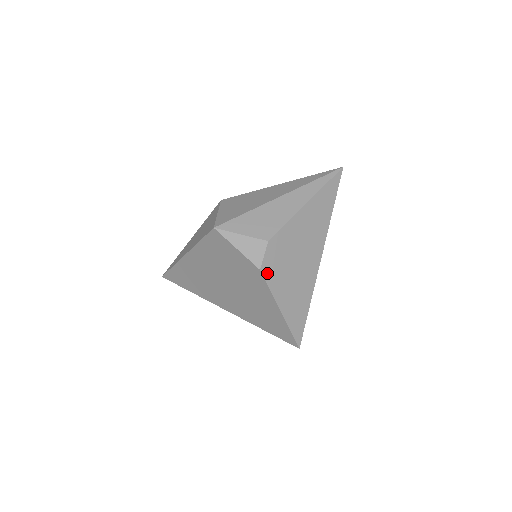
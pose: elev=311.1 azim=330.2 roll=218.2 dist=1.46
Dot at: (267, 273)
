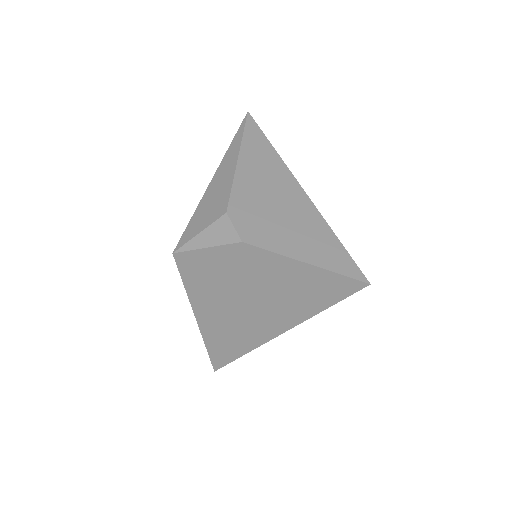
Dot at: (254, 240)
